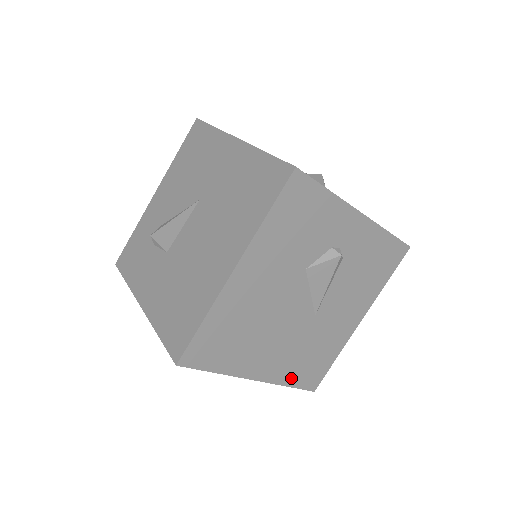
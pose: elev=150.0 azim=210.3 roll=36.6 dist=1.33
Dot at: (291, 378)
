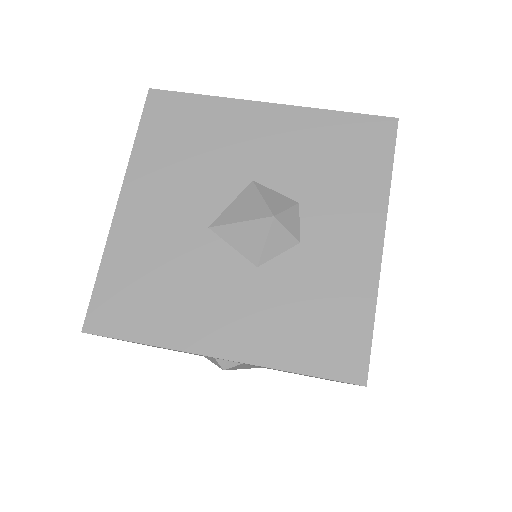
Dot at: occluded
